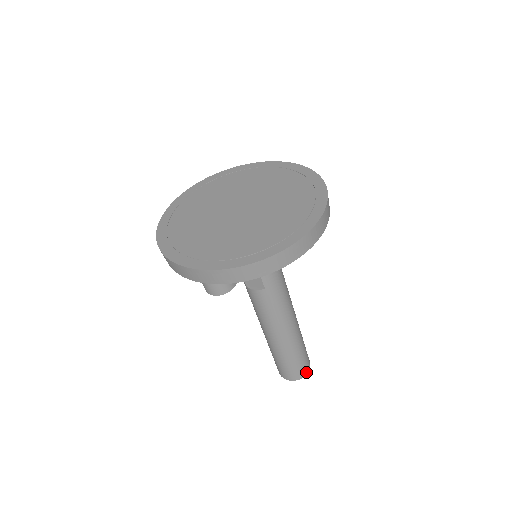
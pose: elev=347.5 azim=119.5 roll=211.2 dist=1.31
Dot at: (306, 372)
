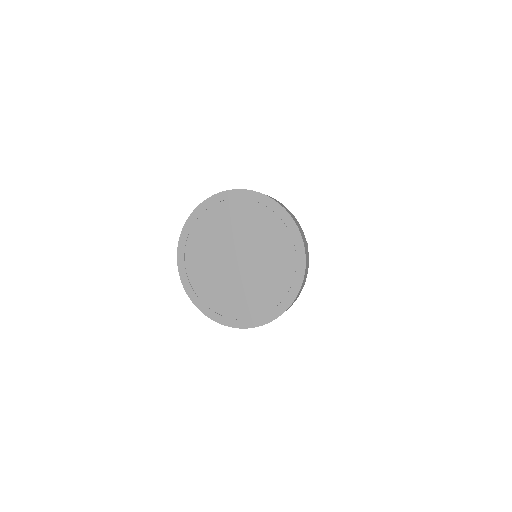
Dot at: occluded
